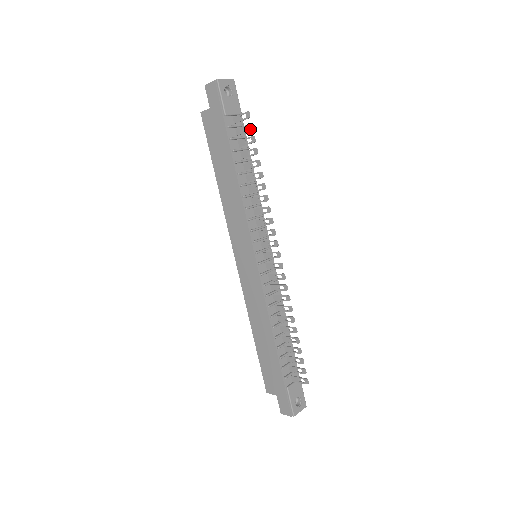
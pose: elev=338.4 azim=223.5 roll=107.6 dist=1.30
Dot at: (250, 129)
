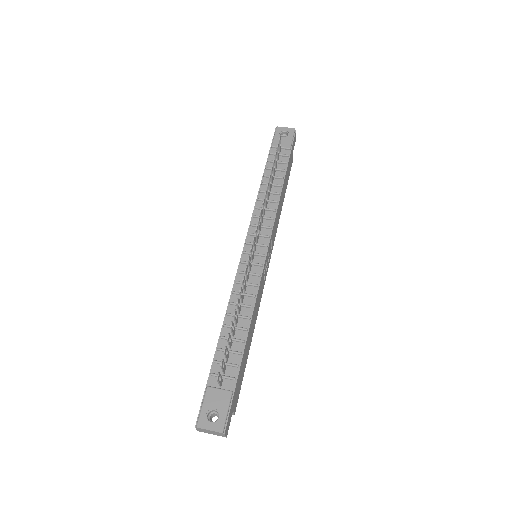
Dot at: (277, 147)
